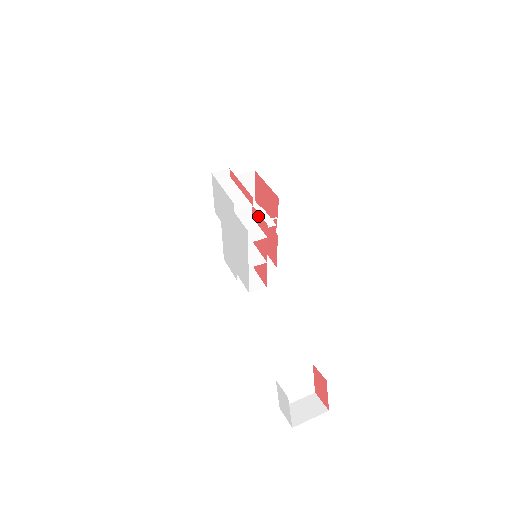
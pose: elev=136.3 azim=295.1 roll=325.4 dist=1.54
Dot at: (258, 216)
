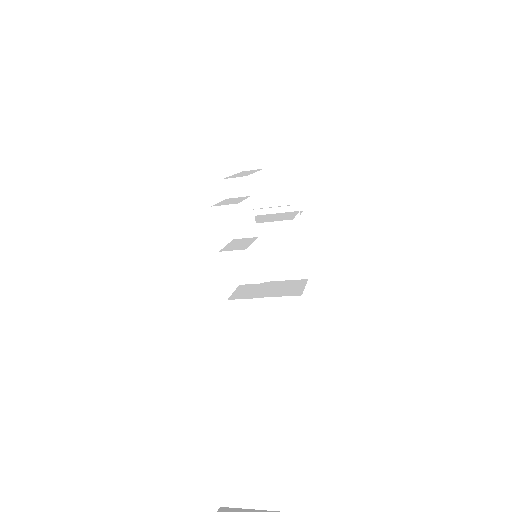
Dot at: occluded
